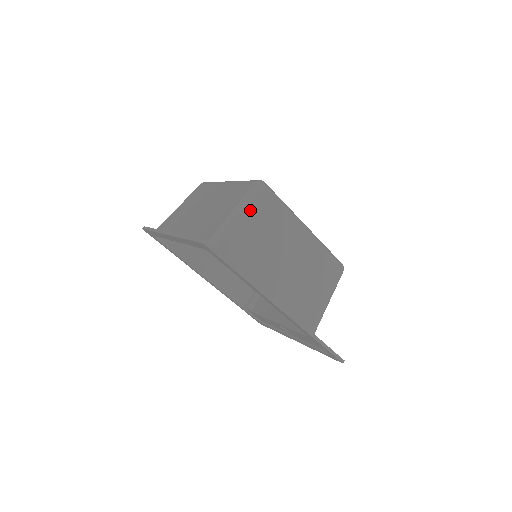
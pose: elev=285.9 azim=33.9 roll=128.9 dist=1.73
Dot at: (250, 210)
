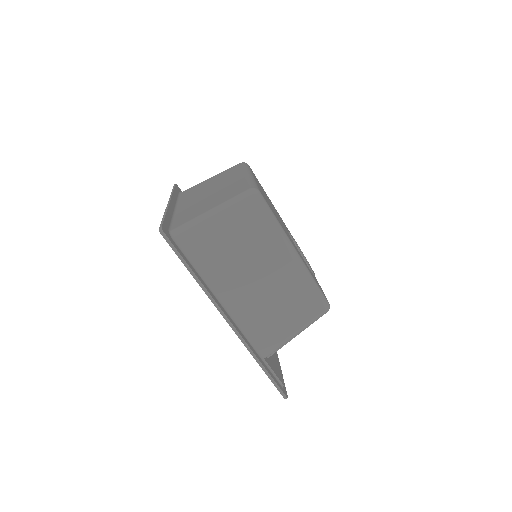
Dot at: (229, 215)
